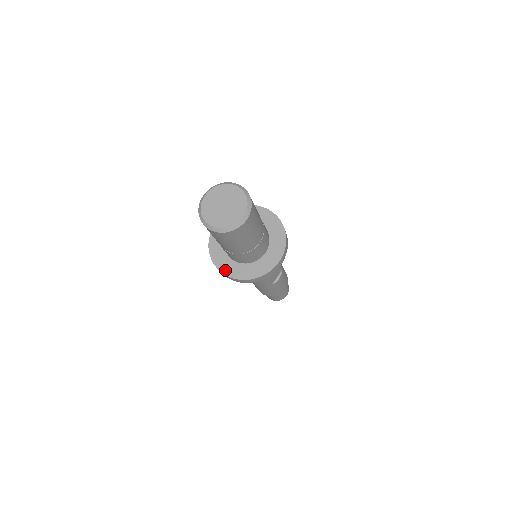
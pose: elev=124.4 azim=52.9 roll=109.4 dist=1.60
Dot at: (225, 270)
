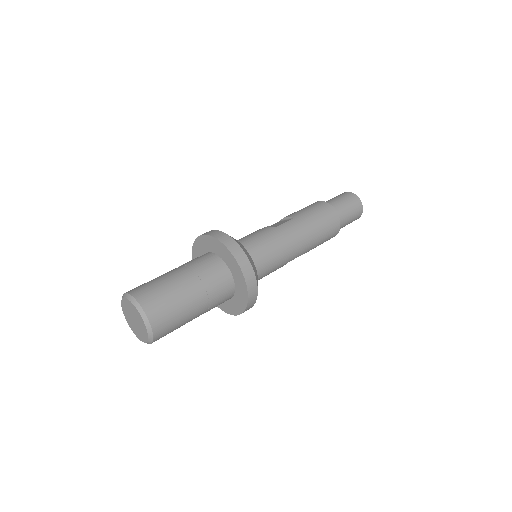
Dot at: occluded
